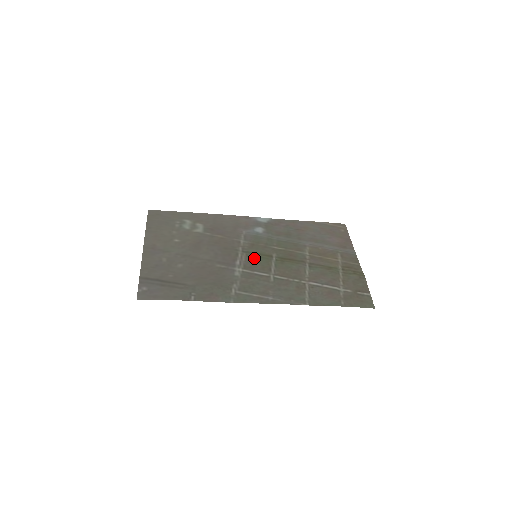
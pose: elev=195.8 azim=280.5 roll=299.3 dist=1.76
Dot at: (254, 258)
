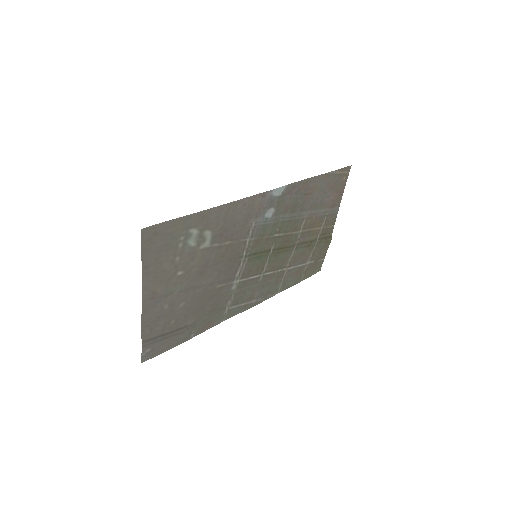
Dot at: (254, 261)
